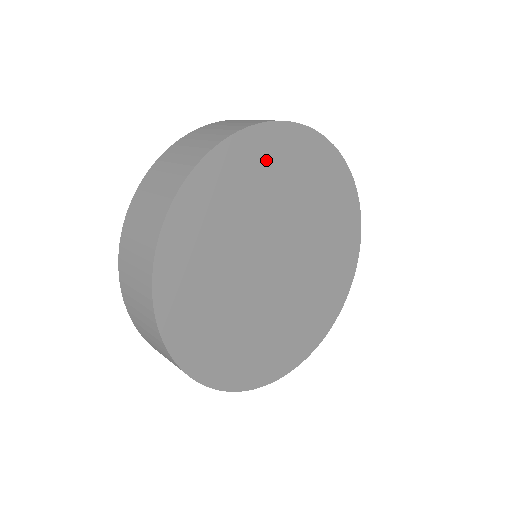
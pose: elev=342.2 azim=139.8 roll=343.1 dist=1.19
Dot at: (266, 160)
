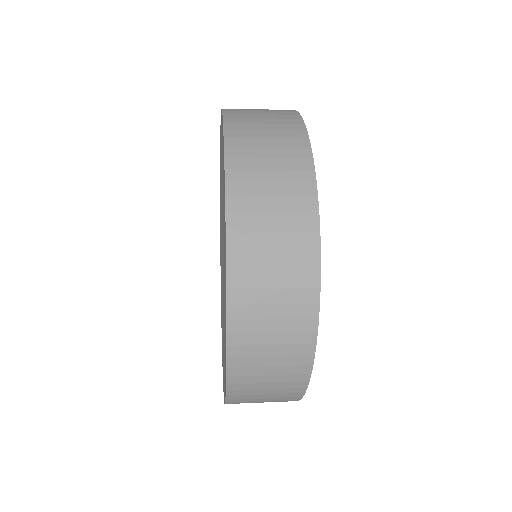
Dot at: occluded
